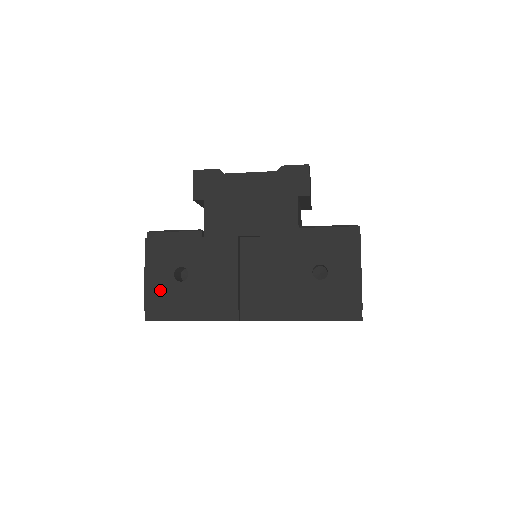
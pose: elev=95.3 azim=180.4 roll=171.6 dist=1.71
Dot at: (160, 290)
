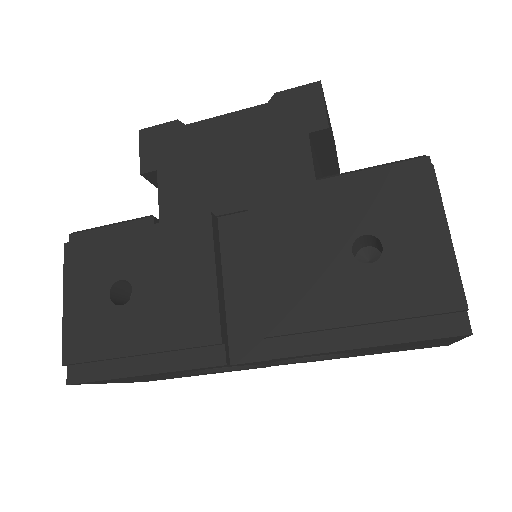
Dot at: (87, 325)
